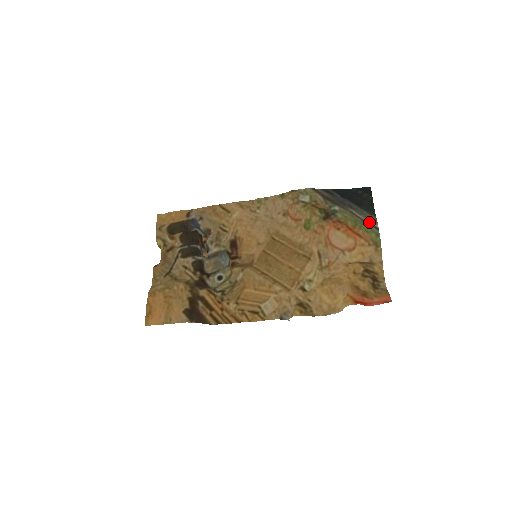
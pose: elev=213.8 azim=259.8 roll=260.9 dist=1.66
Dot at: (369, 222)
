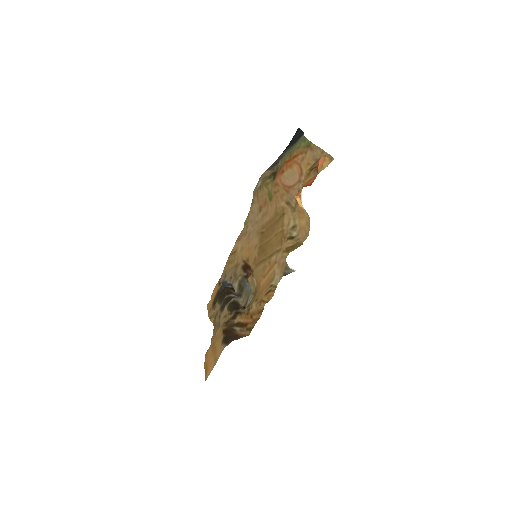
Dot at: (298, 142)
